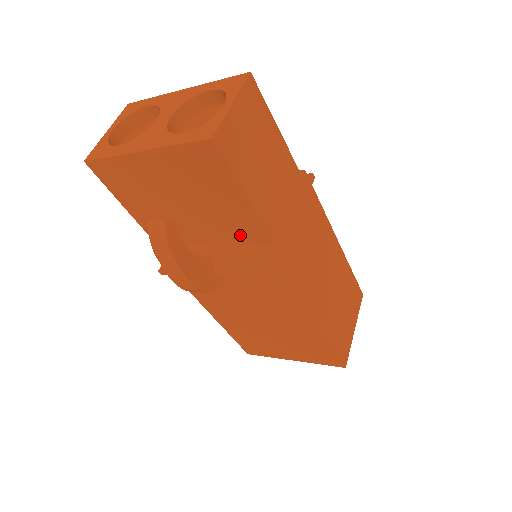
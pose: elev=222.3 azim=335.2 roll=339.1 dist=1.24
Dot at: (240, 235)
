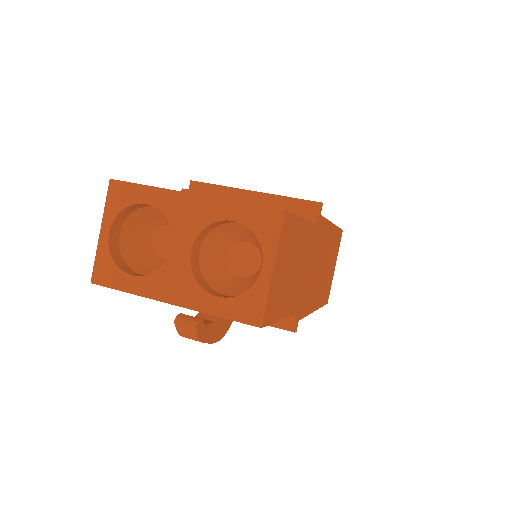
Dot at: occluded
